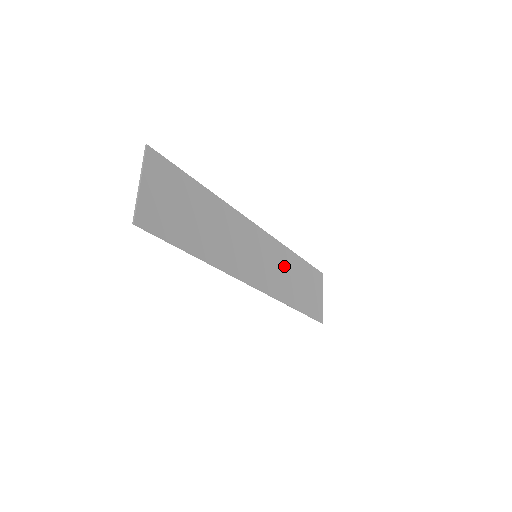
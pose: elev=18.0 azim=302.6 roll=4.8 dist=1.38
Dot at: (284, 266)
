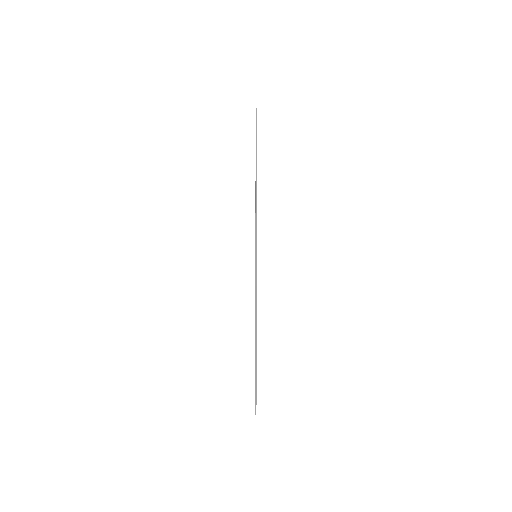
Dot at: occluded
